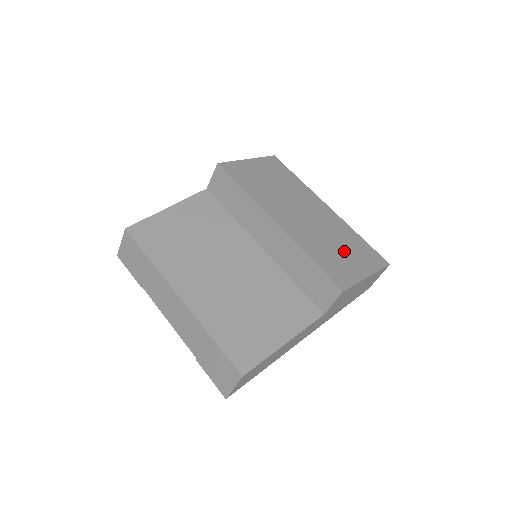
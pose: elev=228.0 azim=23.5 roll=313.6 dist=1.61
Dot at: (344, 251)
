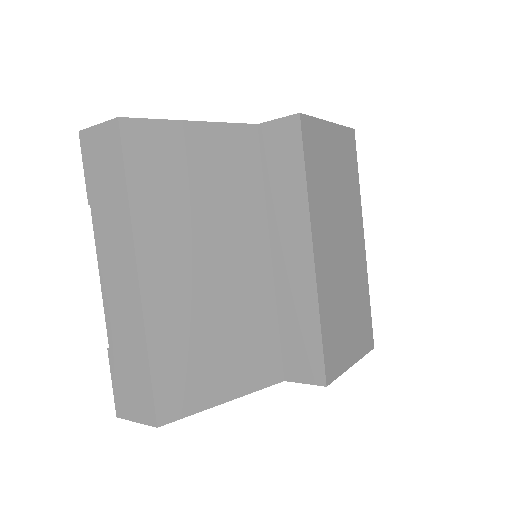
Dot at: (350, 320)
